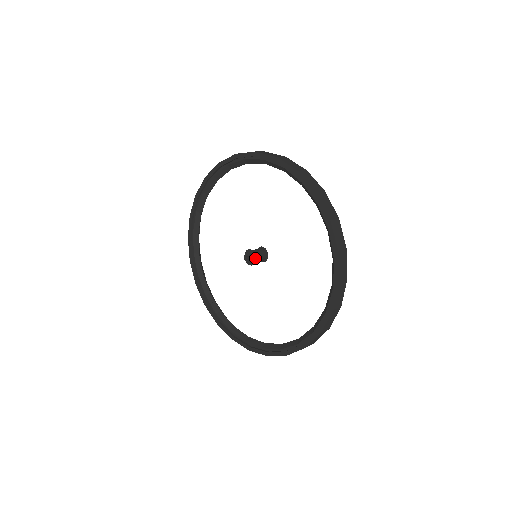
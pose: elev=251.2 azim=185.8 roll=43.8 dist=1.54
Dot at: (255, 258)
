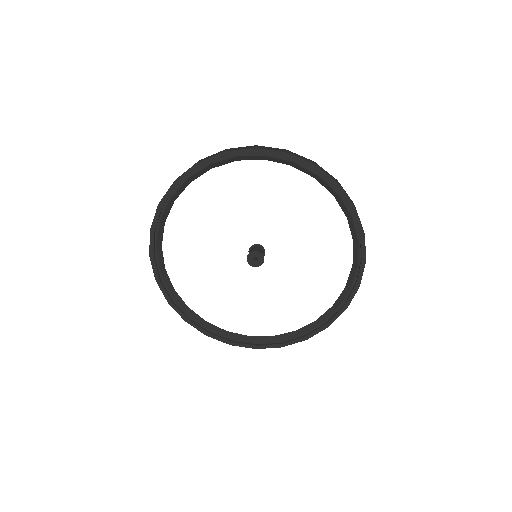
Dot at: (260, 254)
